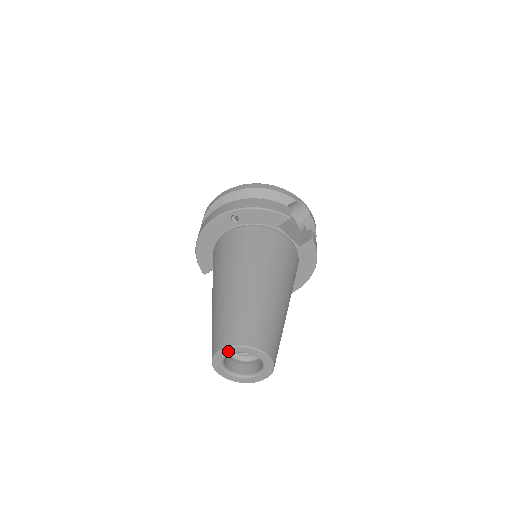
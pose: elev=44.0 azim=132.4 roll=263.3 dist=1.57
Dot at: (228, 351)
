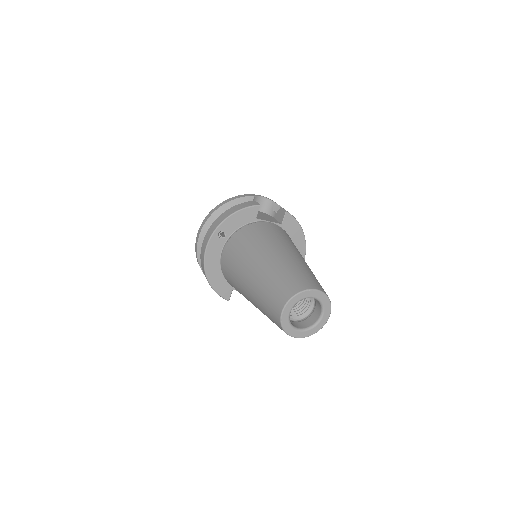
Dot at: (288, 308)
